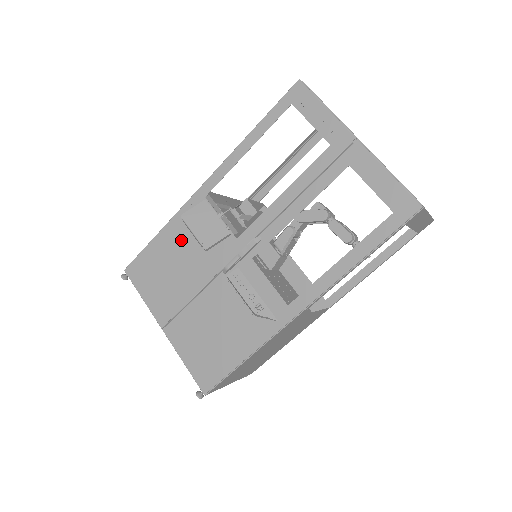
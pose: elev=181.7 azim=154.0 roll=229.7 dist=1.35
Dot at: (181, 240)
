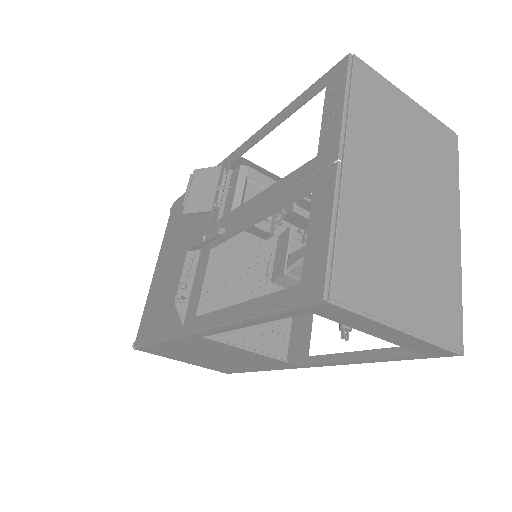
Dot at: occluded
